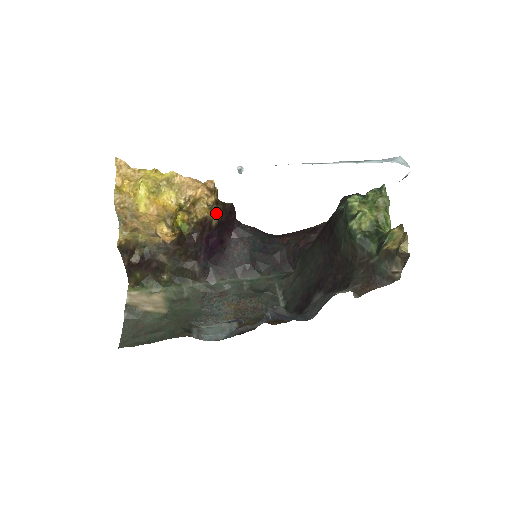
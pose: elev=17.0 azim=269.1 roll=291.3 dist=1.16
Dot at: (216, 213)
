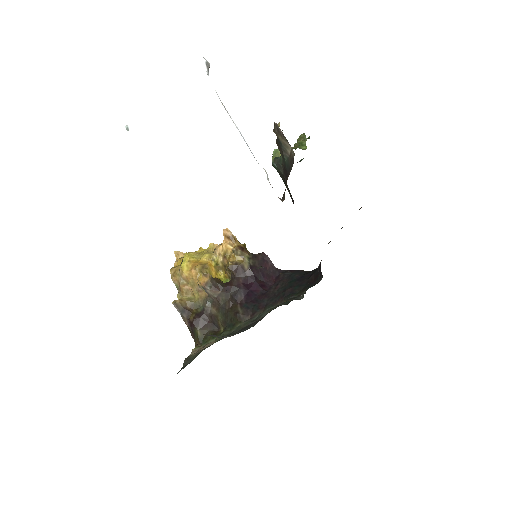
Dot at: (245, 258)
